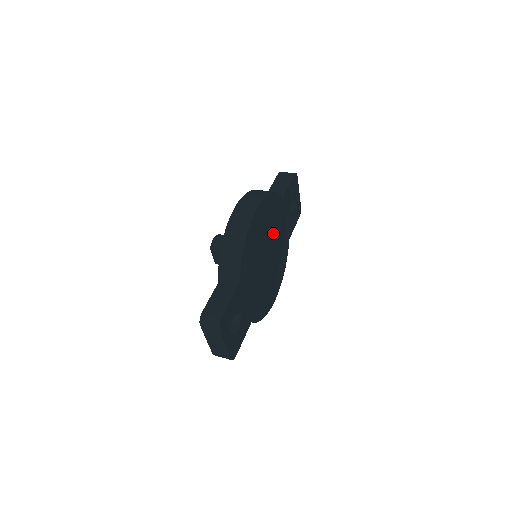
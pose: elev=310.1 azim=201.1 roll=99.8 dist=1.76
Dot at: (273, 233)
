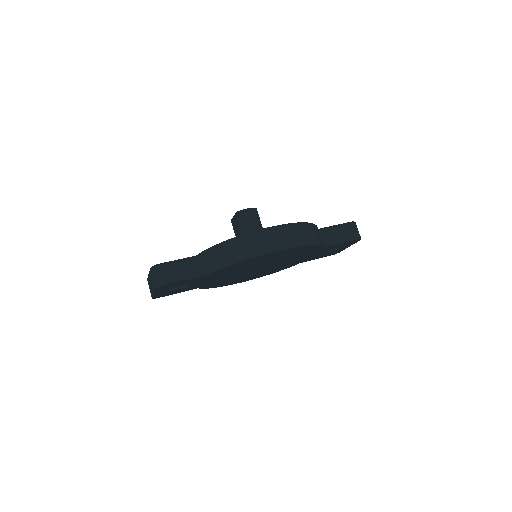
Dot at: (285, 259)
